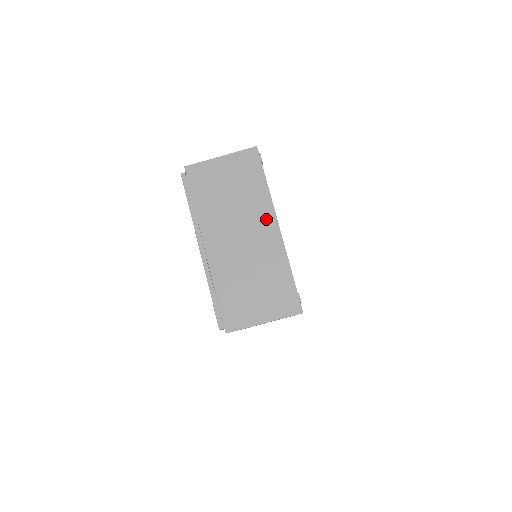
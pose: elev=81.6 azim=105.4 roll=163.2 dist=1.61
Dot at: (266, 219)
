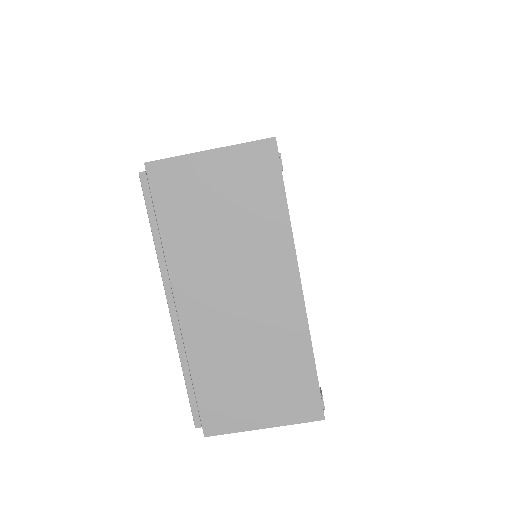
Dot at: (280, 270)
